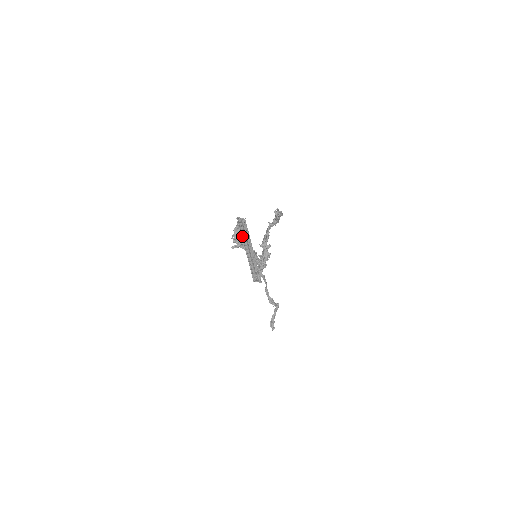
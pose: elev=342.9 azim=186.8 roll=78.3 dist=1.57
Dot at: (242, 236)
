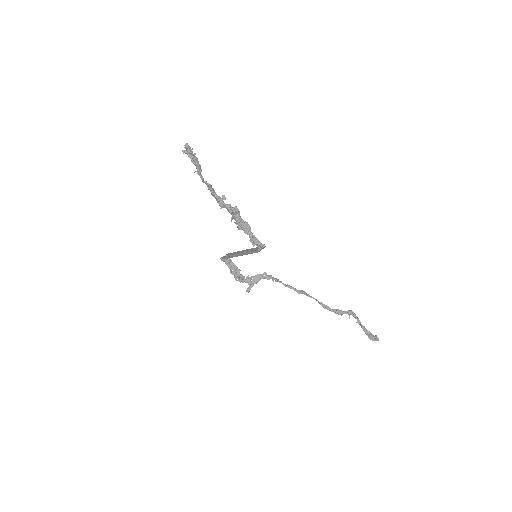
Dot at: (231, 257)
